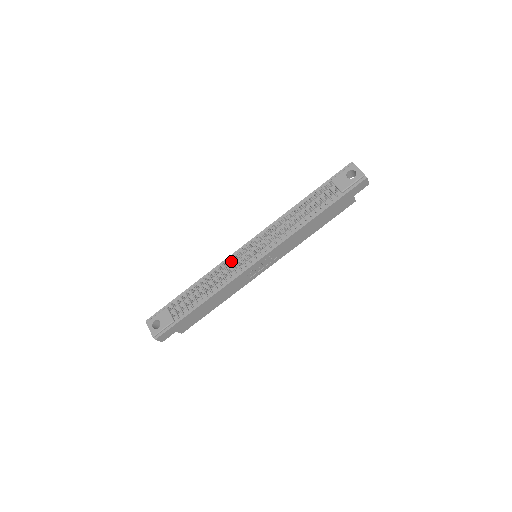
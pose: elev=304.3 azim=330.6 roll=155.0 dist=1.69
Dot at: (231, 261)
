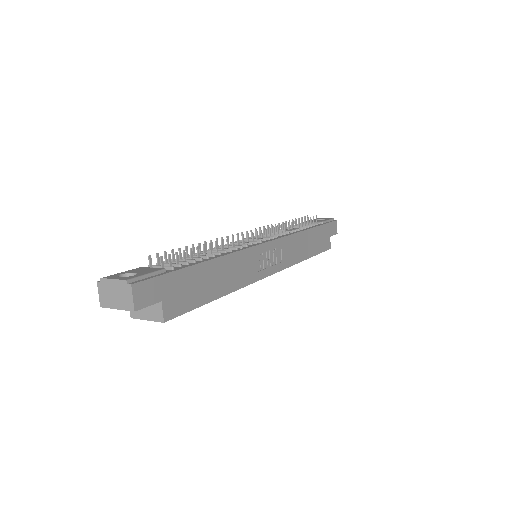
Dot at: occluded
